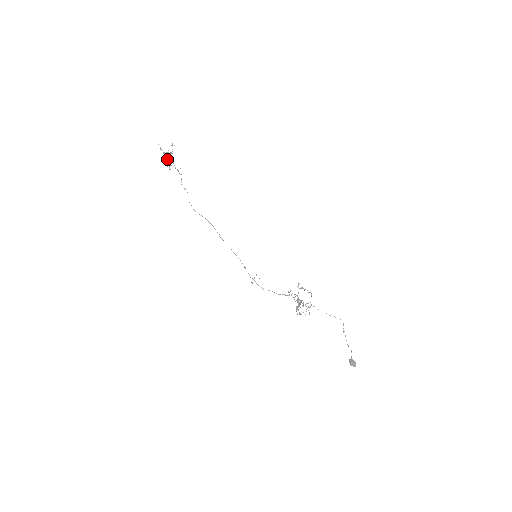
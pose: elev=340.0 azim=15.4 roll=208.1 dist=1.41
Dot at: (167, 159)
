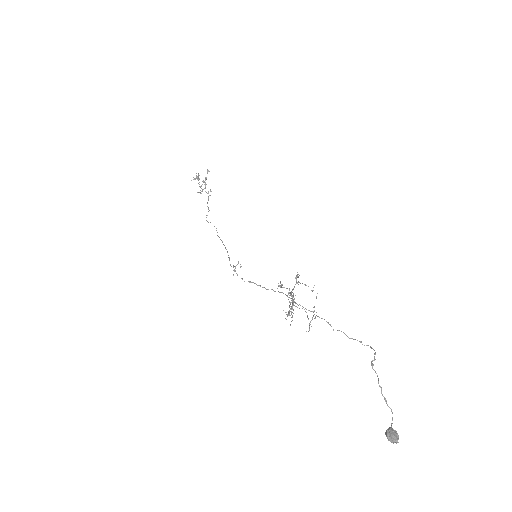
Dot at: occluded
